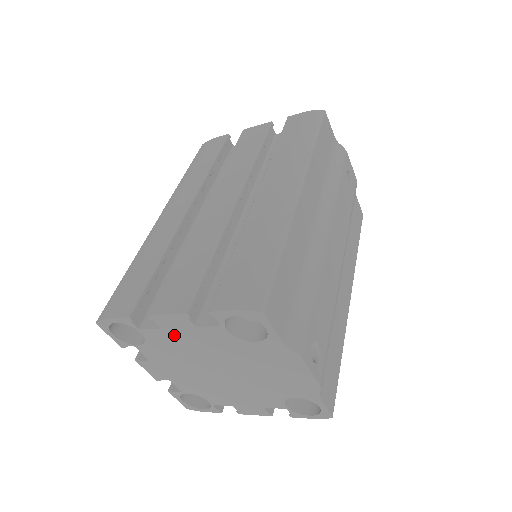
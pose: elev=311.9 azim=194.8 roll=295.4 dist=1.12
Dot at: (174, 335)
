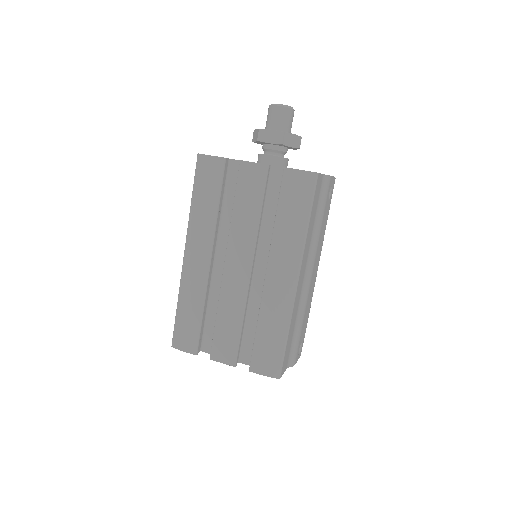
Dot at: occluded
